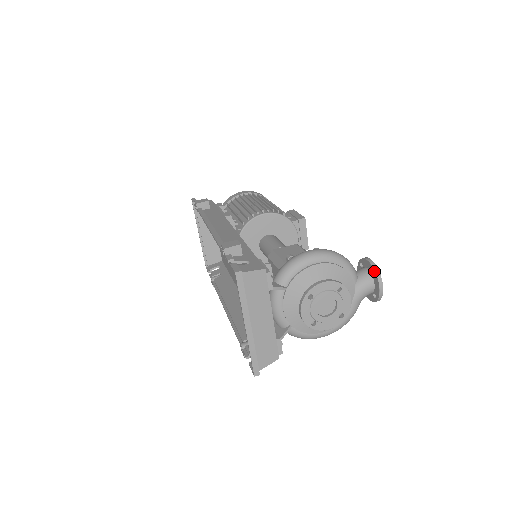
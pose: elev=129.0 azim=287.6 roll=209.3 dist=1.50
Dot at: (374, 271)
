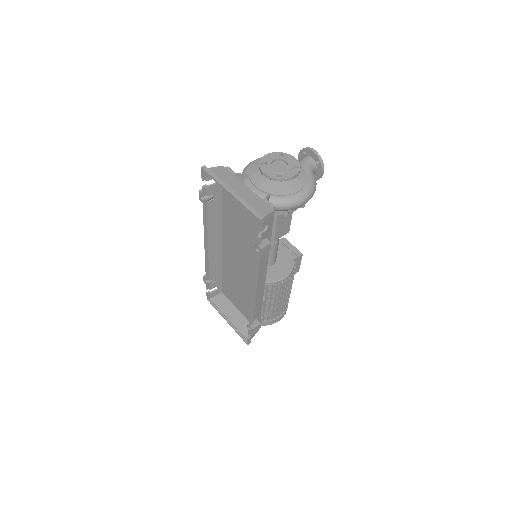
Dot at: (302, 150)
